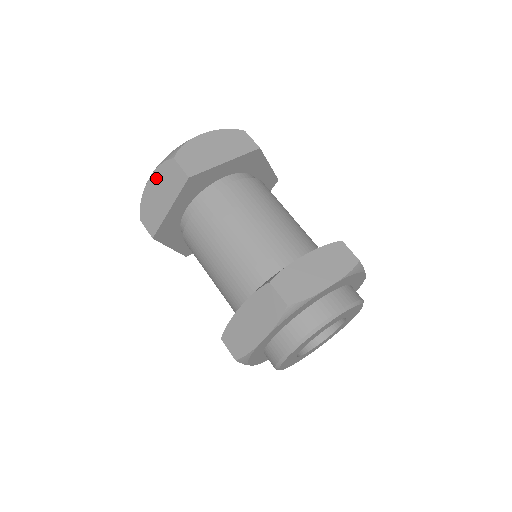
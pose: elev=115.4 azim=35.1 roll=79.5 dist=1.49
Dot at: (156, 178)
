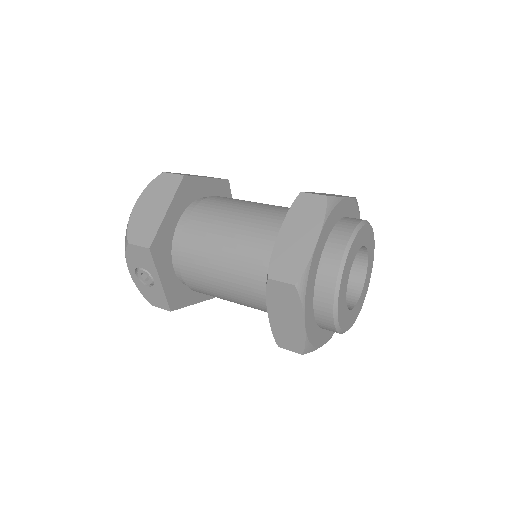
Dot at: (144, 197)
